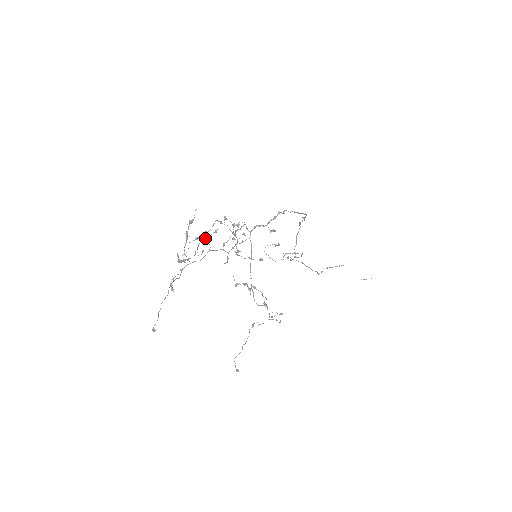
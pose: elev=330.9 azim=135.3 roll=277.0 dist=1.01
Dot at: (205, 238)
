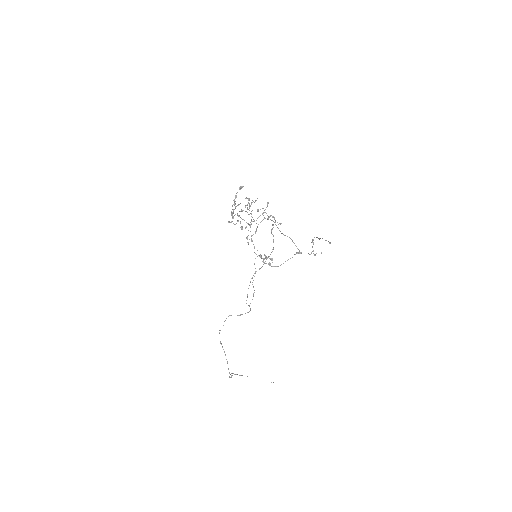
Dot at: occluded
